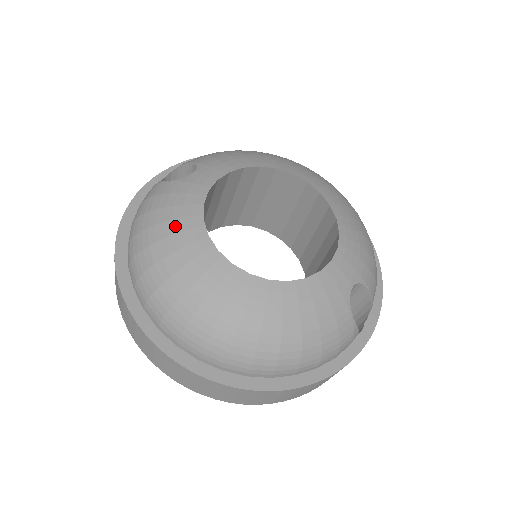
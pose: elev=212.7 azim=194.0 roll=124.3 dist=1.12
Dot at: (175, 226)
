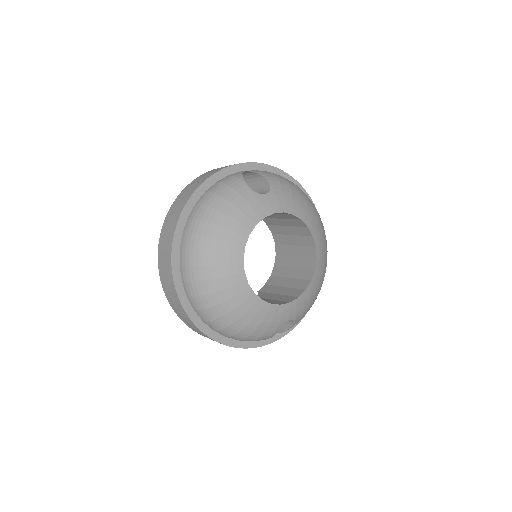
Dot at: (233, 225)
